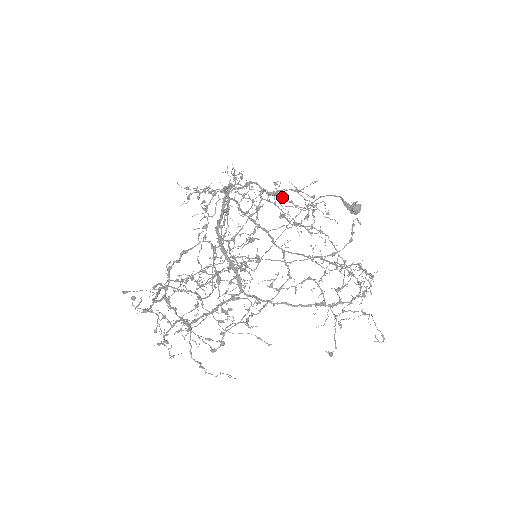
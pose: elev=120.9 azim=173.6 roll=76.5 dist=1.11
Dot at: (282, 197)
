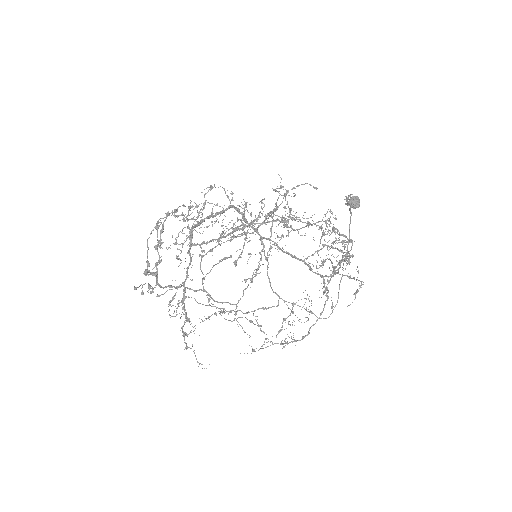
Dot at: (300, 221)
